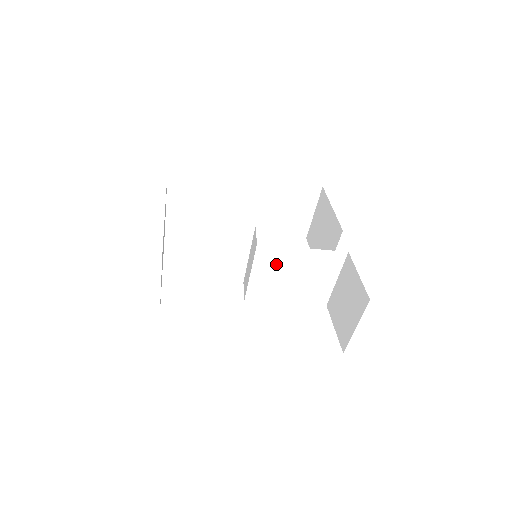
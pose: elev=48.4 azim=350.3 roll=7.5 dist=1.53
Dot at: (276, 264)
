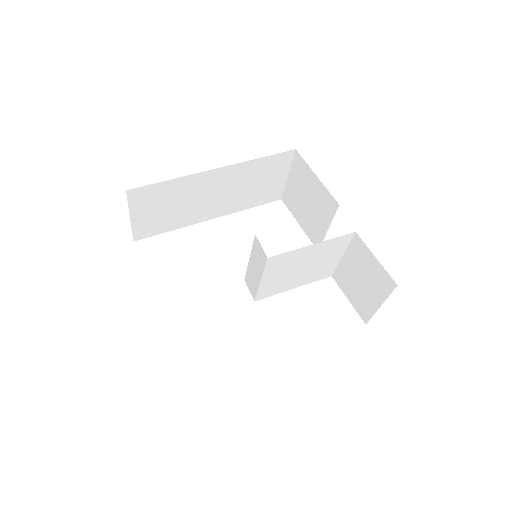
Dot at: (286, 265)
